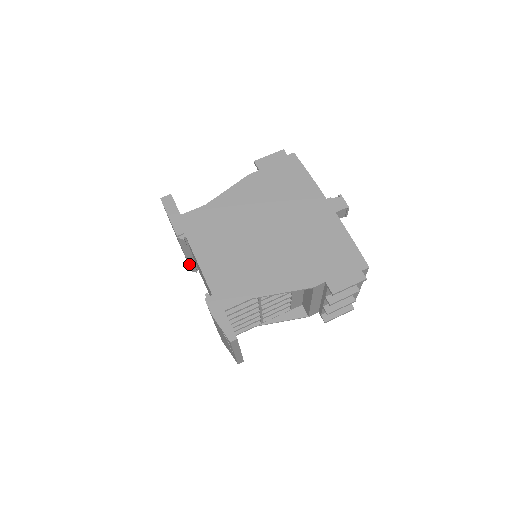
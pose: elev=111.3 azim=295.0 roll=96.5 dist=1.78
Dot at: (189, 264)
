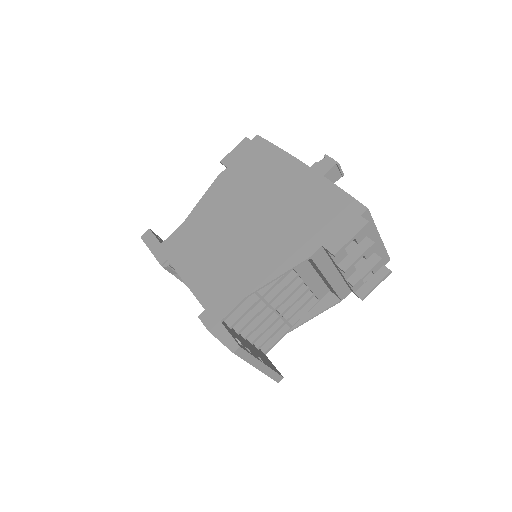
Dot at: occluded
